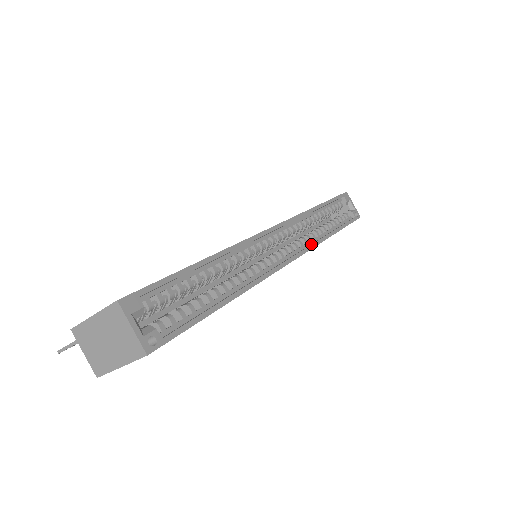
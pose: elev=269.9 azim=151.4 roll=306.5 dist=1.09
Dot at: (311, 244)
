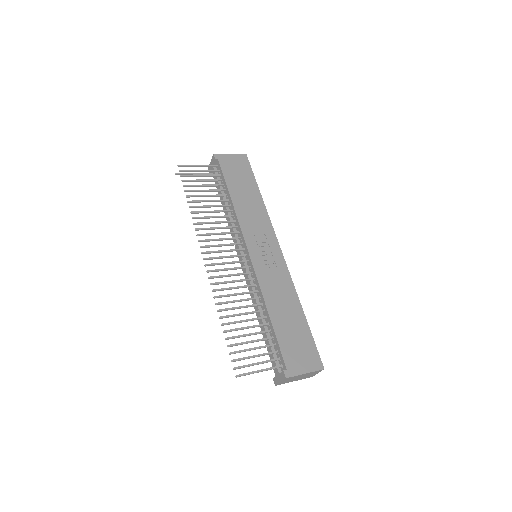
Dot at: occluded
